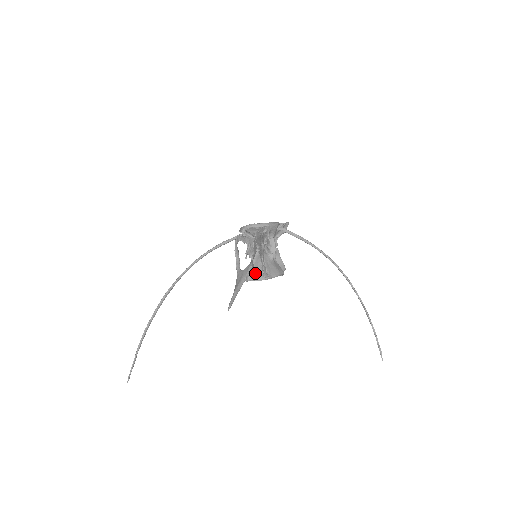
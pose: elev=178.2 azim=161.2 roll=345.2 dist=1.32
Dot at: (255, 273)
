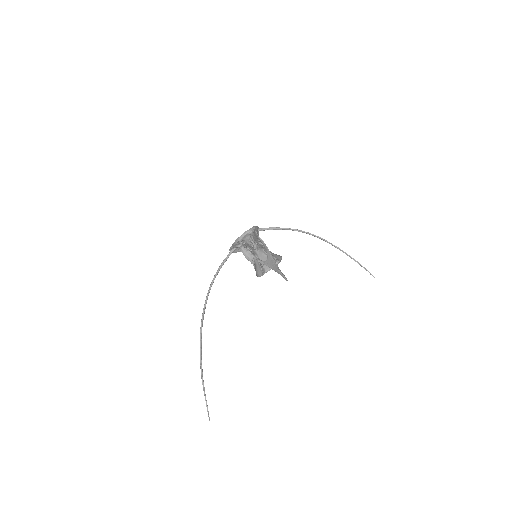
Dot at: occluded
